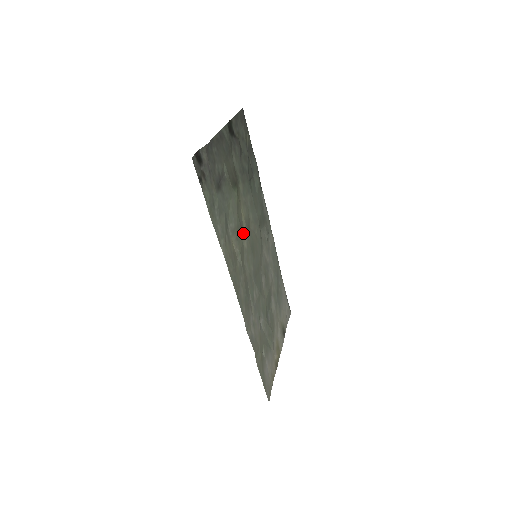
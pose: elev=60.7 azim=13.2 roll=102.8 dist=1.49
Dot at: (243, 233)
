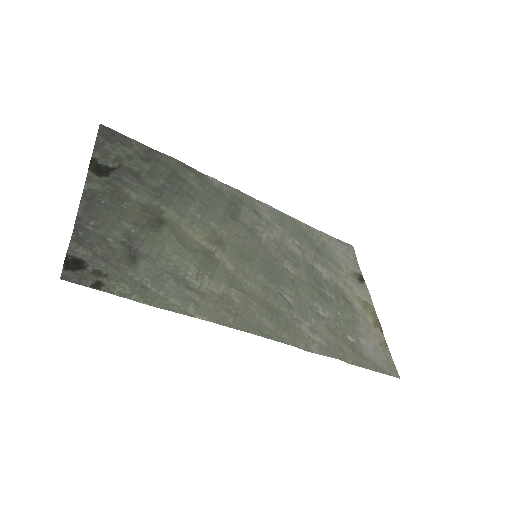
Dot at: (216, 257)
